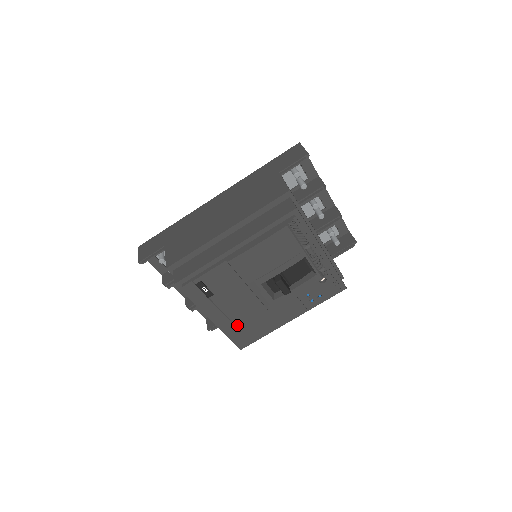
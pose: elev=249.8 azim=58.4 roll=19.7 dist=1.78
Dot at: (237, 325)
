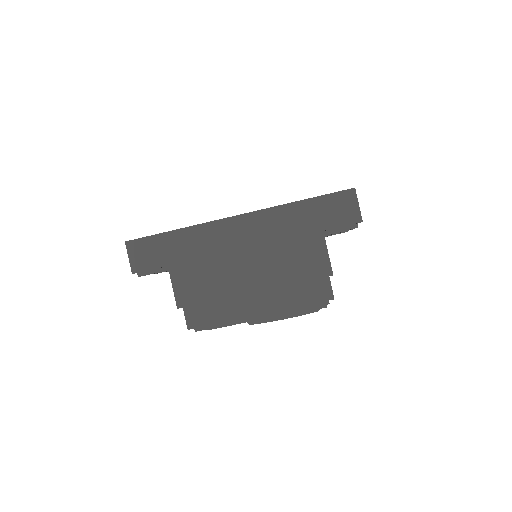
Dot at: occluded
